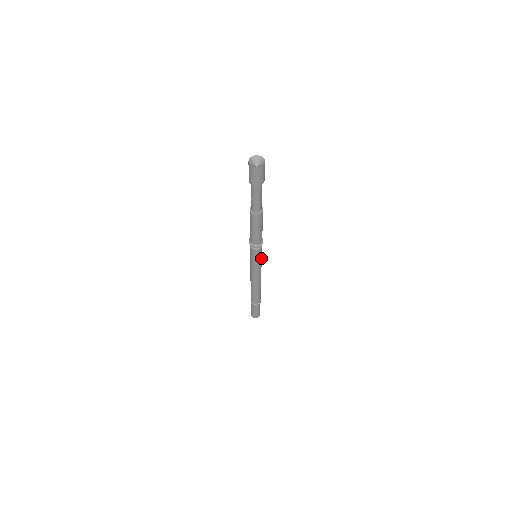
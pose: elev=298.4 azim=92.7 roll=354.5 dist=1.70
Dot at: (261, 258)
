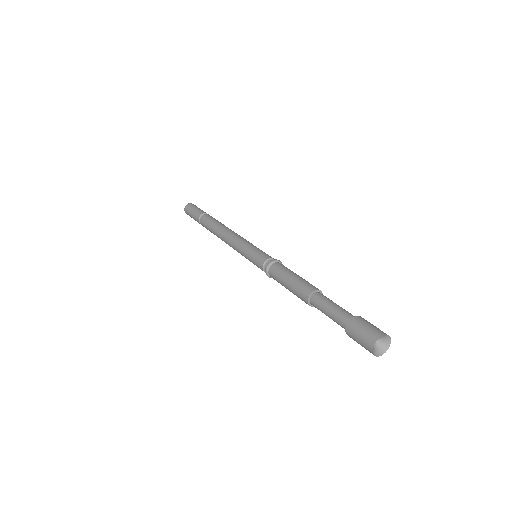
Dot at: occluded
